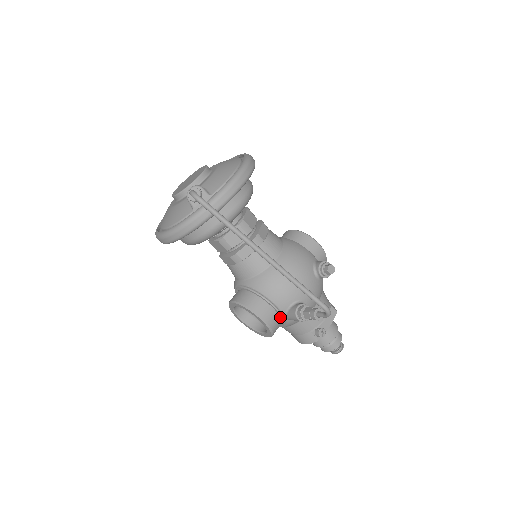
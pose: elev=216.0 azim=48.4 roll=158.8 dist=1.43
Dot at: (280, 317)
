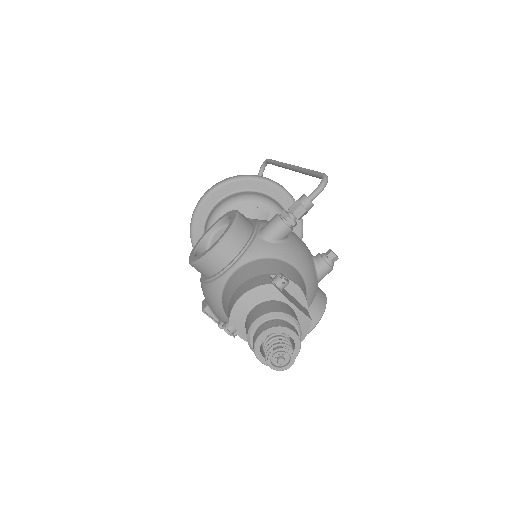
Dot at: (252, 233)
